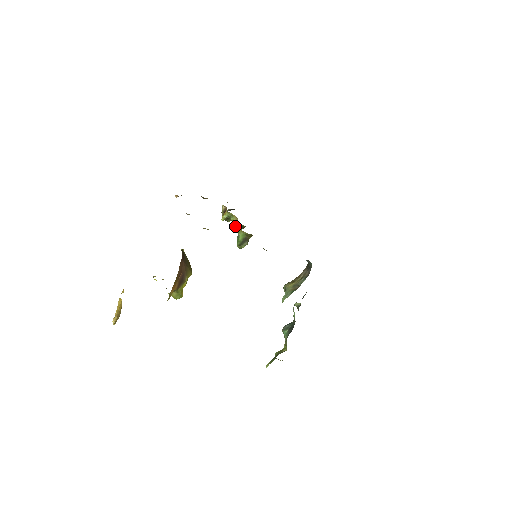
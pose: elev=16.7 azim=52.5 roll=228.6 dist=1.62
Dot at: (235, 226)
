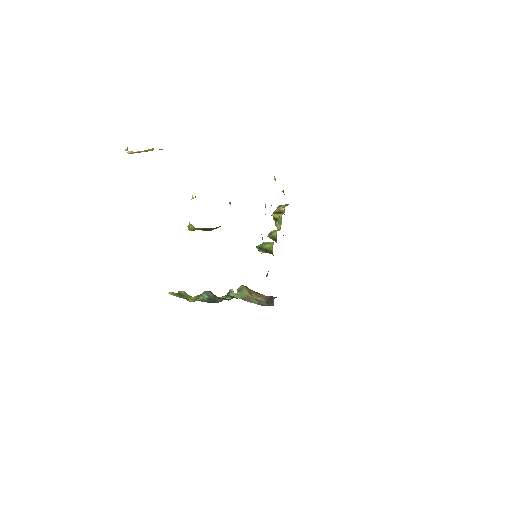
Dot at: (273, 235)
